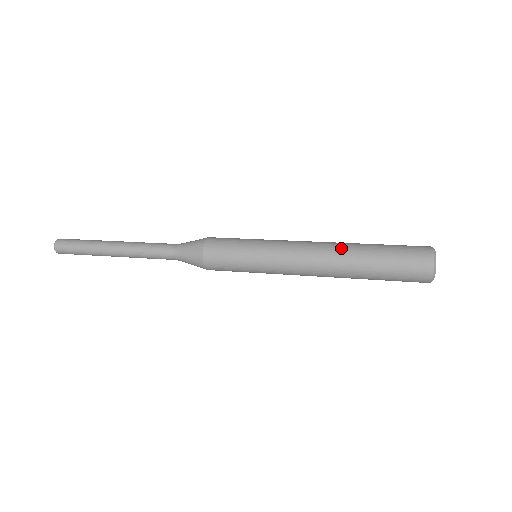
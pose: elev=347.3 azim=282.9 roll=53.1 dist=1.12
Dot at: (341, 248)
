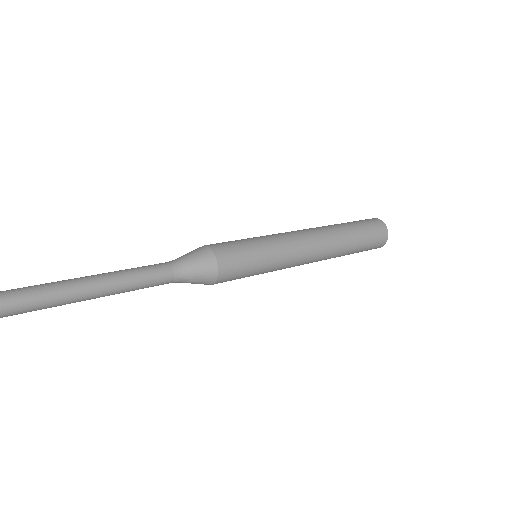
Dot at: (329, 230)
